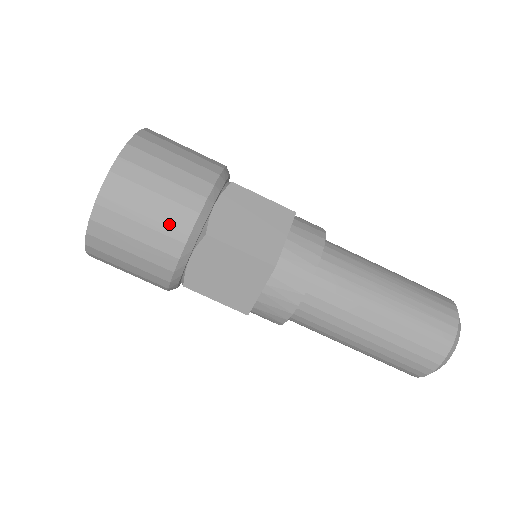
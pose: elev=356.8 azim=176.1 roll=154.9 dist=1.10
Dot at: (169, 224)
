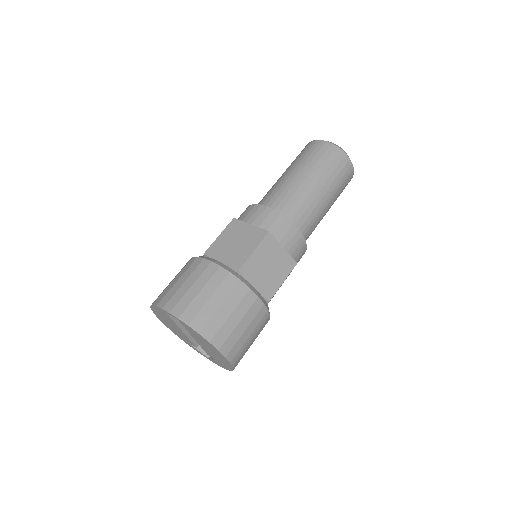
Dot at: (260, 324)
